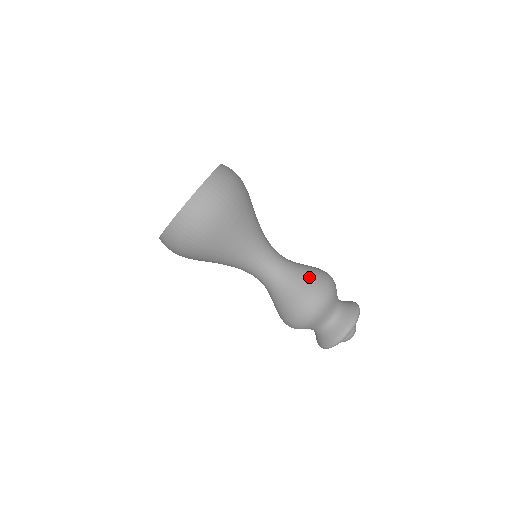
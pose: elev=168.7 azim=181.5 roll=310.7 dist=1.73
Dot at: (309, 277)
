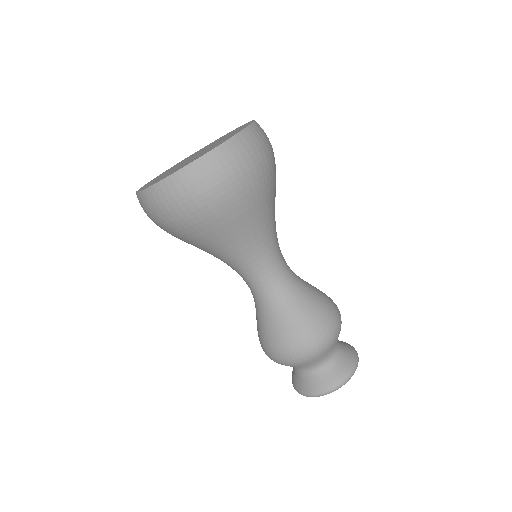
Dot at: (297, 323)
